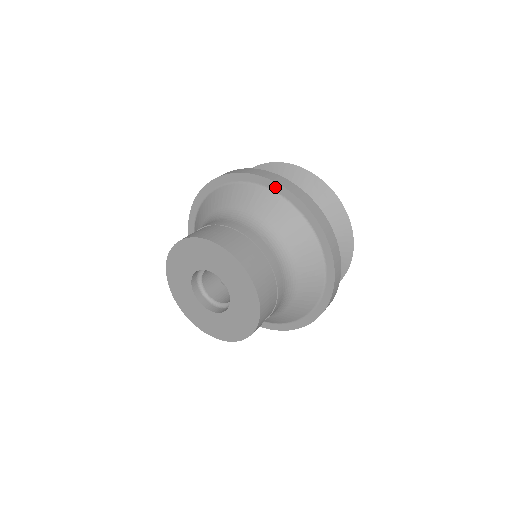
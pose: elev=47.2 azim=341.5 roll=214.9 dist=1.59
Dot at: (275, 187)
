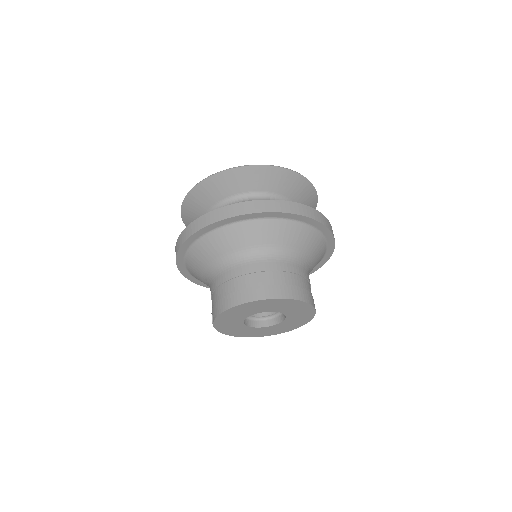
Dot at: (328, 234)
